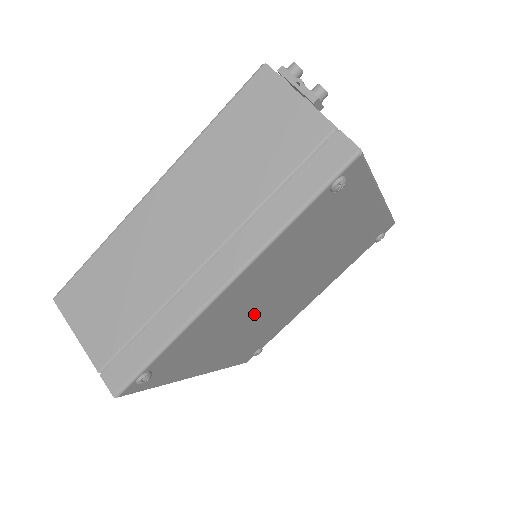
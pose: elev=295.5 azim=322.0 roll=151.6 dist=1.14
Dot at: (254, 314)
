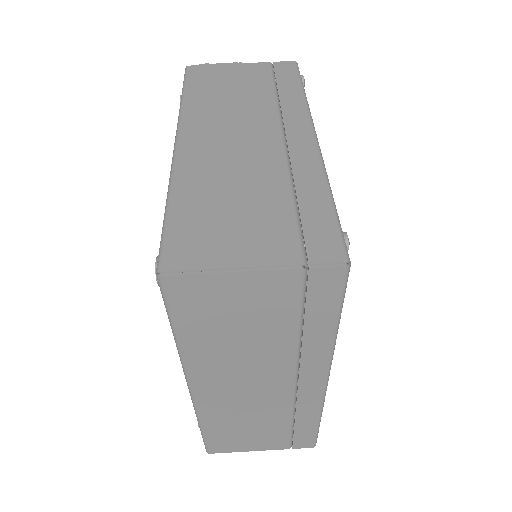
Dot at: occluded
